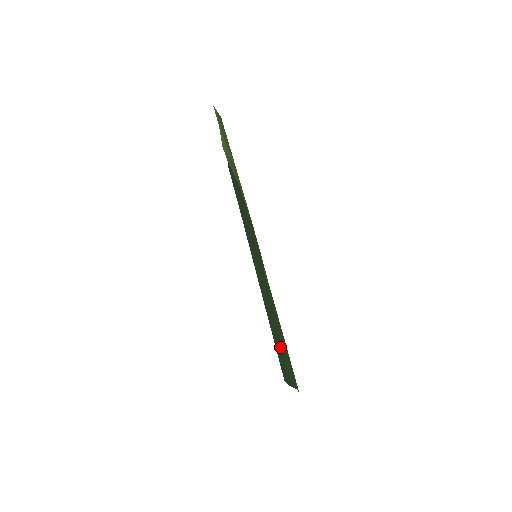
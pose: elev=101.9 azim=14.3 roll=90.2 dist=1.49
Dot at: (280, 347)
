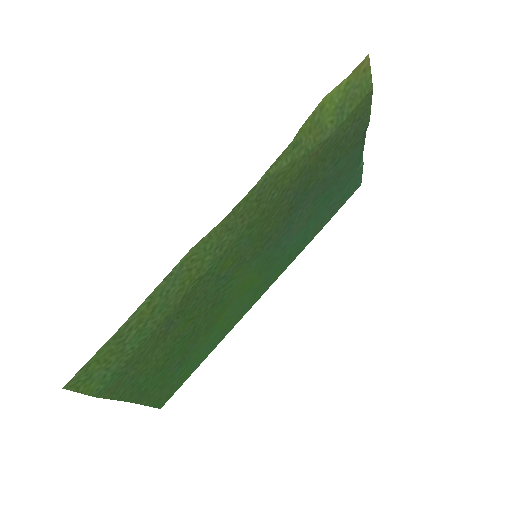
Dot at: (165, 357)
